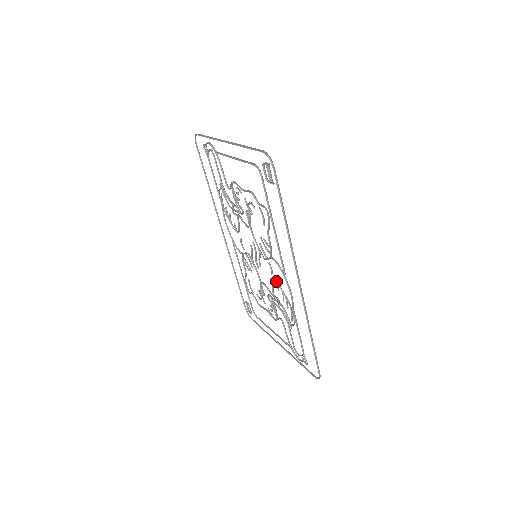
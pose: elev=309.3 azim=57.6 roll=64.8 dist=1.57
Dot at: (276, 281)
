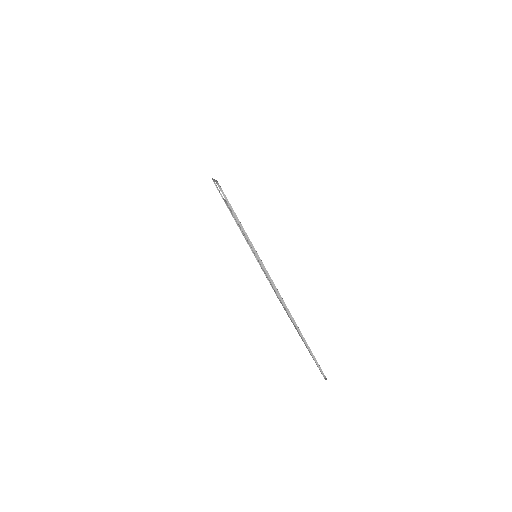
Dot at: occluded
